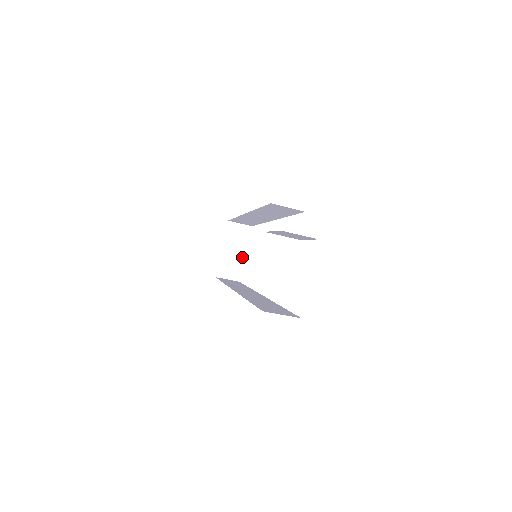
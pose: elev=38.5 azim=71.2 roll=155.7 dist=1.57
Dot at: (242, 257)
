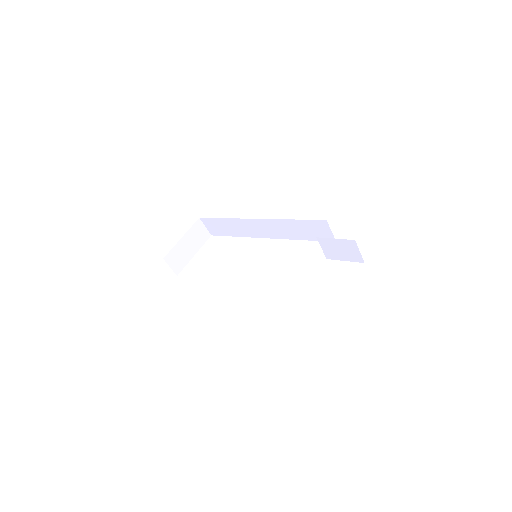
Dot at: (191, 256)
